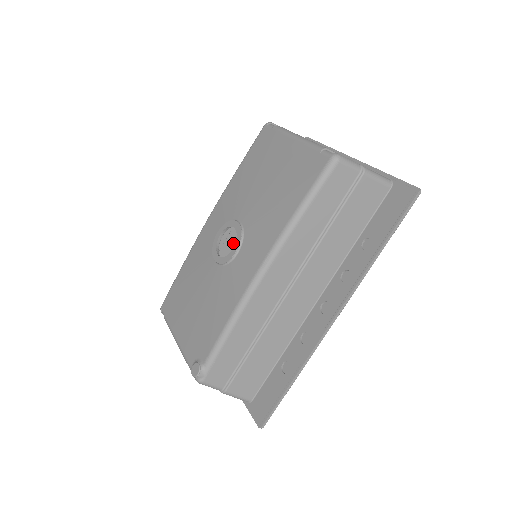
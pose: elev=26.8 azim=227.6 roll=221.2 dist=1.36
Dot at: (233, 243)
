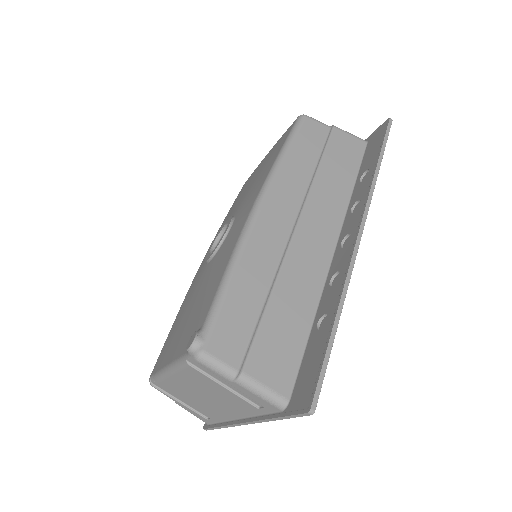
Dot at: occluded
